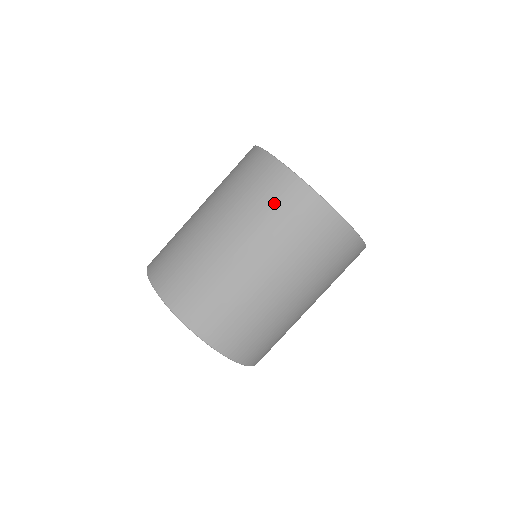
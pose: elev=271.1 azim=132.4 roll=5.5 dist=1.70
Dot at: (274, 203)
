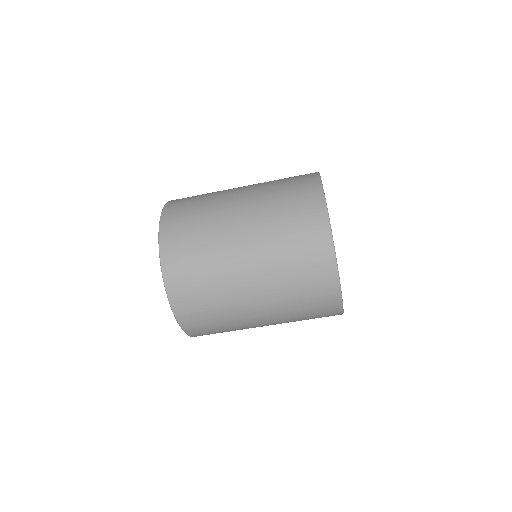
Dot at: (291, 196)
